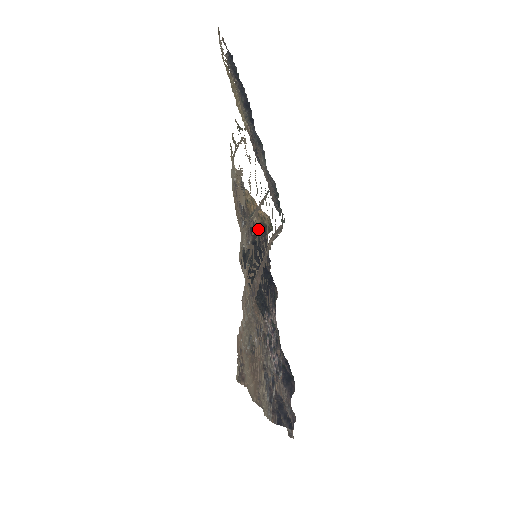
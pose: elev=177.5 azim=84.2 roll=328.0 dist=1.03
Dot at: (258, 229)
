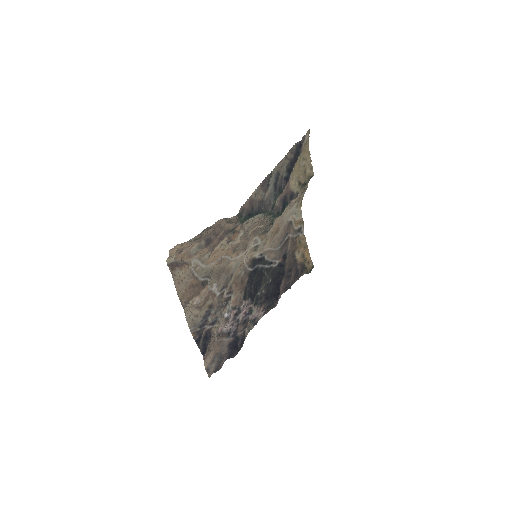
Dot at: (296, 264)
